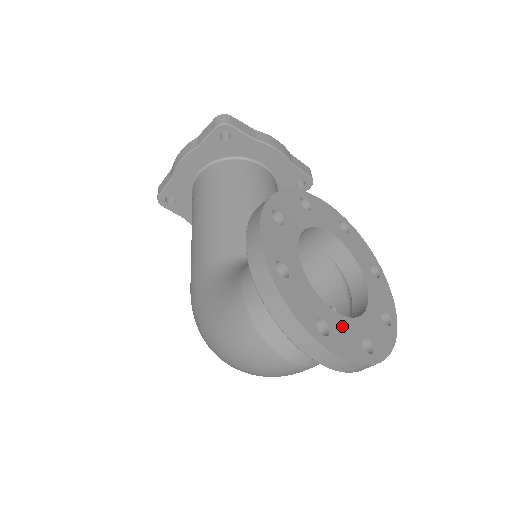
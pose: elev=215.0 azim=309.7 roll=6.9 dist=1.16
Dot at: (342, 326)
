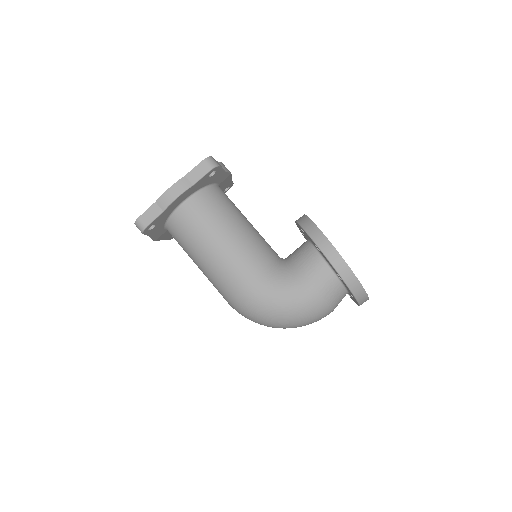
Dot at: occluded
